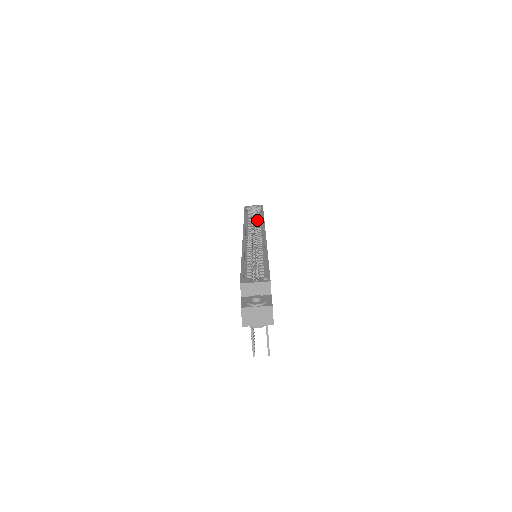
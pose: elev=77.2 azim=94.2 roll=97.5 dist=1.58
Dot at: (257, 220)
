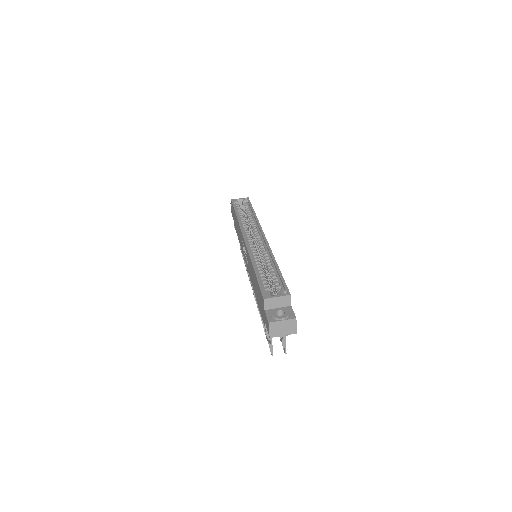
Dot at: (249, 217)
